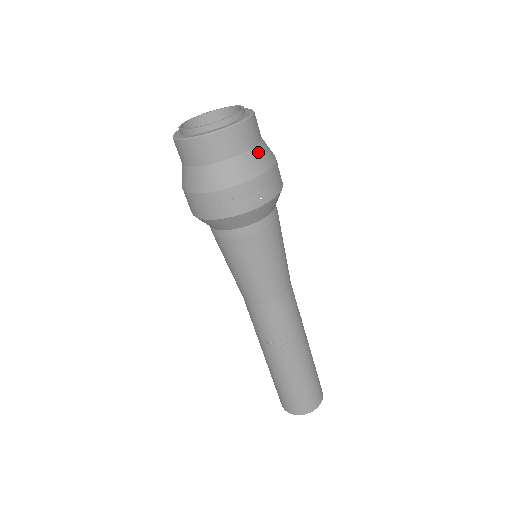
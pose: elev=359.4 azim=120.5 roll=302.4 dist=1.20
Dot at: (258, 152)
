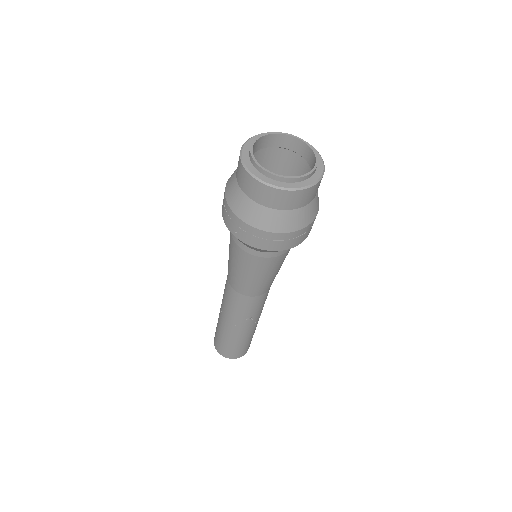
Dot at: occluded
